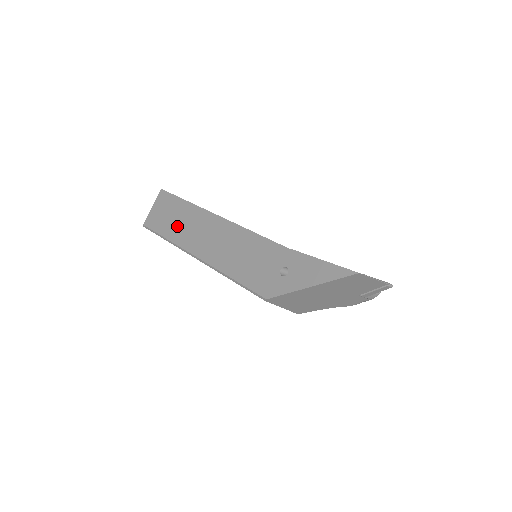
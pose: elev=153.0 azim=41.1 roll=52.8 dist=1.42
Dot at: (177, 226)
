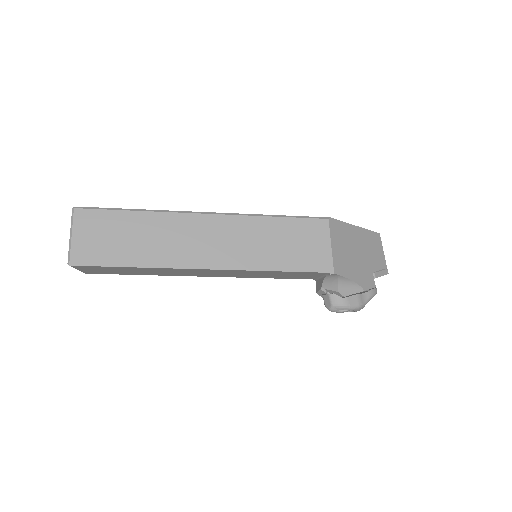
Dot at: occluded
